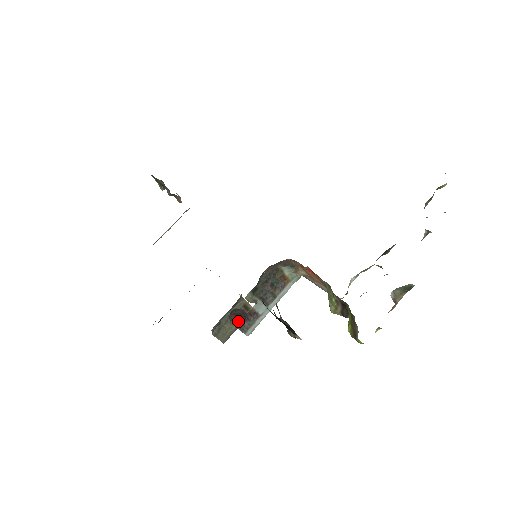
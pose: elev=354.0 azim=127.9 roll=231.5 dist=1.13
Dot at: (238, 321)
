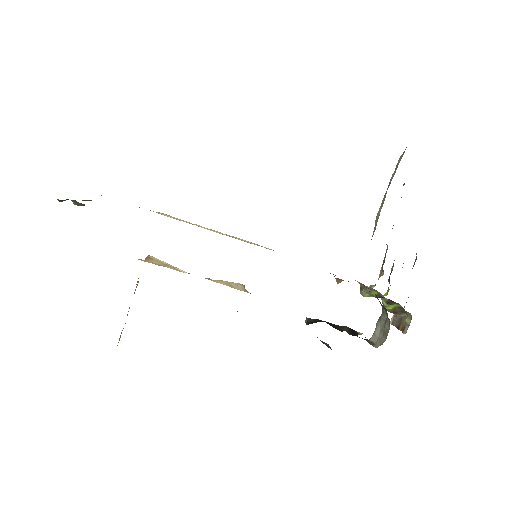
Dot at: occluded
